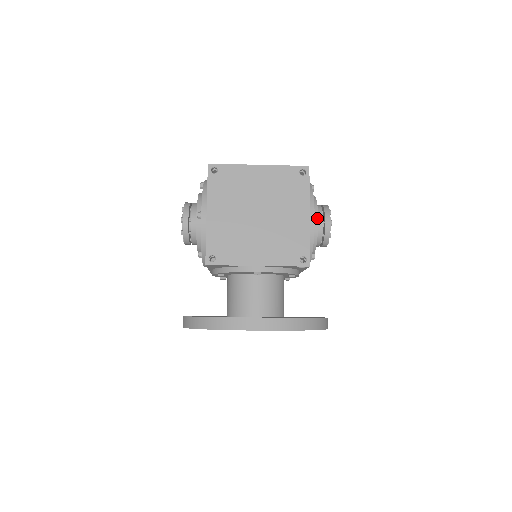
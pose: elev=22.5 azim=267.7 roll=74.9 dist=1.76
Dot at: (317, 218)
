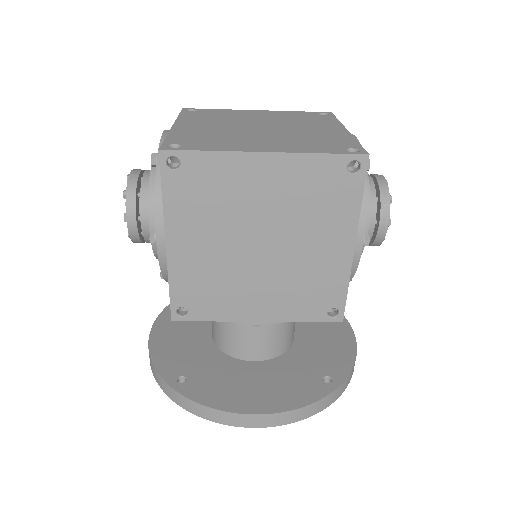
Dot at: (367, 245)
